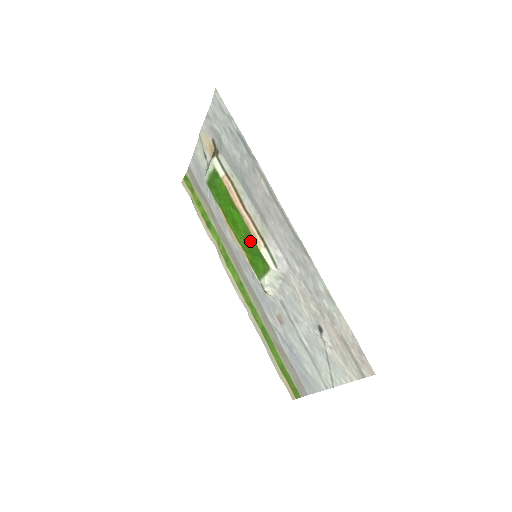
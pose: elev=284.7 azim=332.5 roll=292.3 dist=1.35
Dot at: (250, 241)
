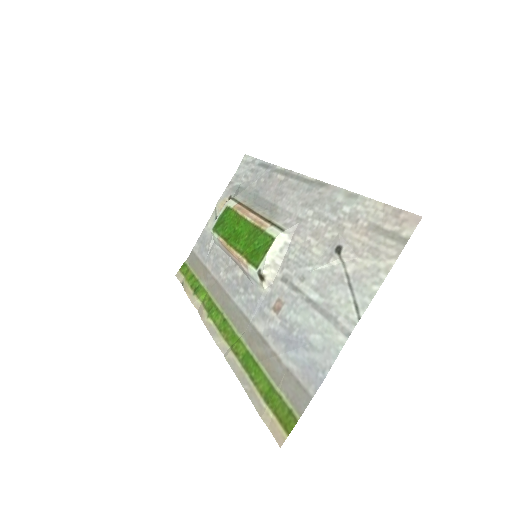
Dot at: (254, 234)
